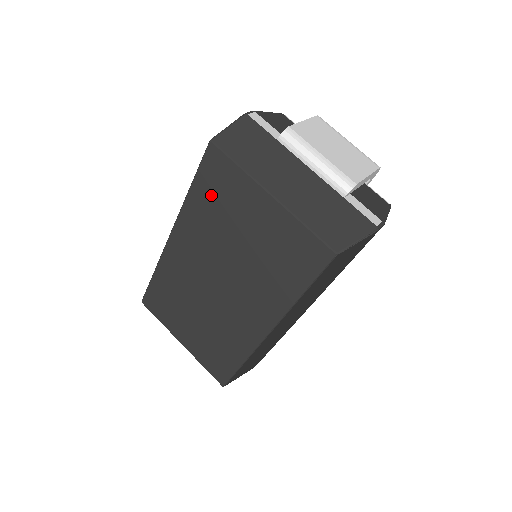
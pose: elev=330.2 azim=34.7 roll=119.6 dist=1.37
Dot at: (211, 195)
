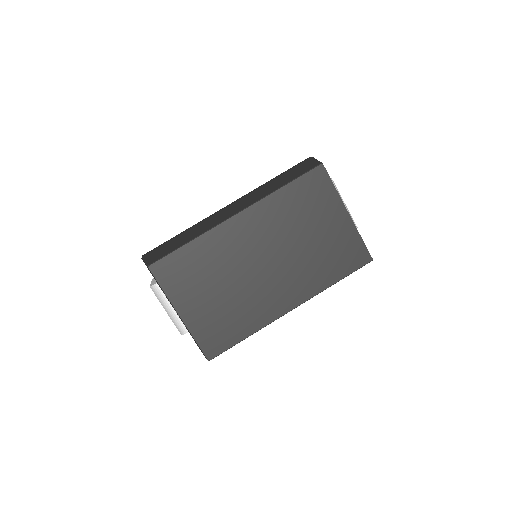
Dot at: (302, 197)
